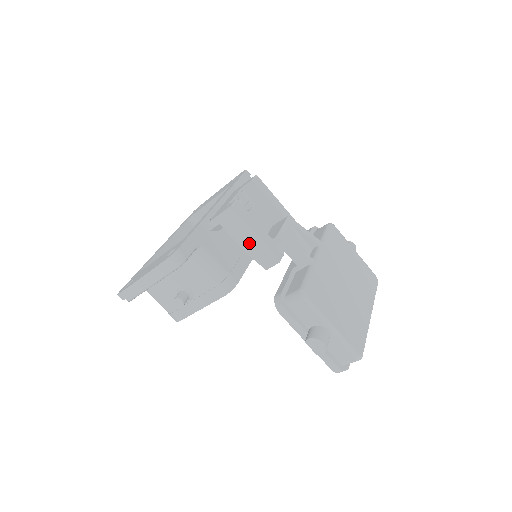
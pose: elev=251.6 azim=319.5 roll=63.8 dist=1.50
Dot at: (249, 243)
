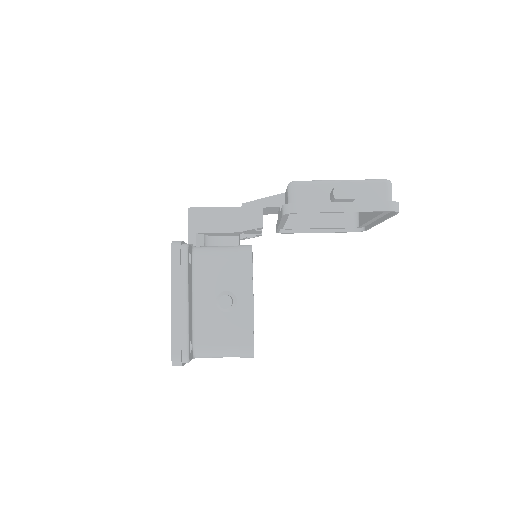
Dot at: (229, 221)
